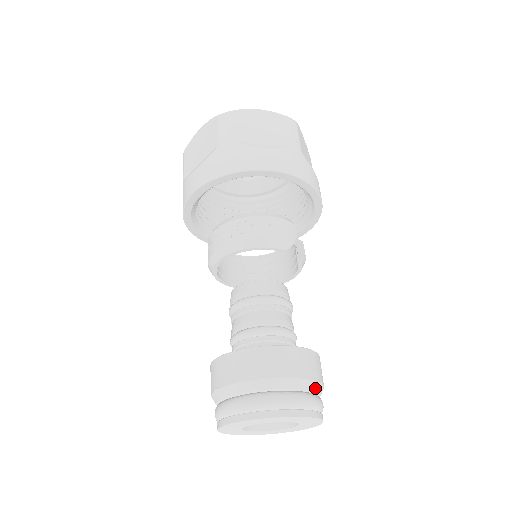
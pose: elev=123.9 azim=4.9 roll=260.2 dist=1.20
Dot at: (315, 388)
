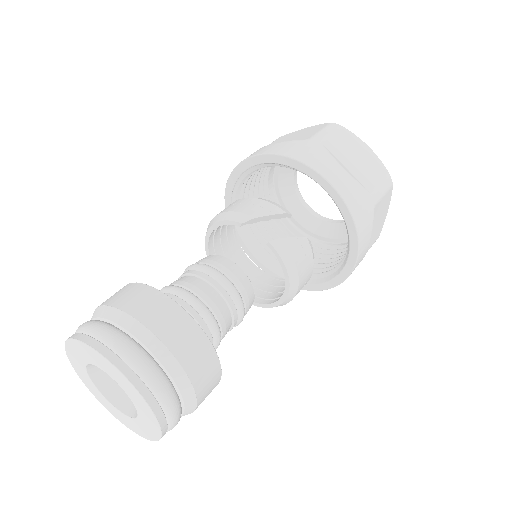
Dot at: (141, 335)
